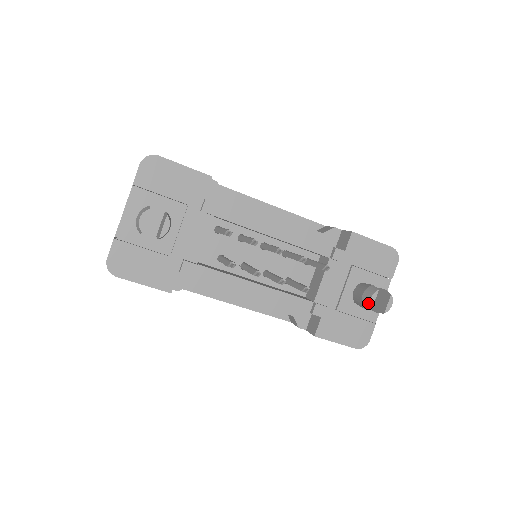
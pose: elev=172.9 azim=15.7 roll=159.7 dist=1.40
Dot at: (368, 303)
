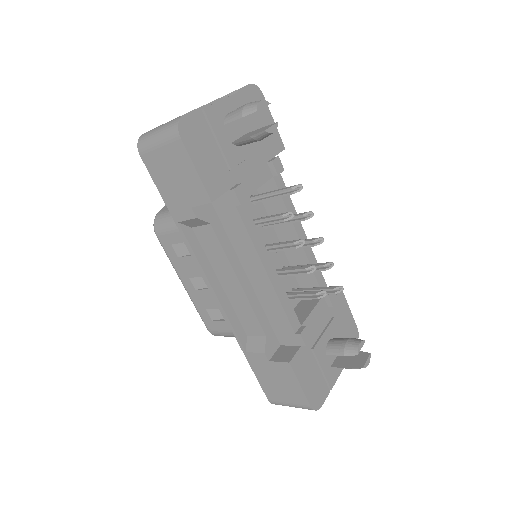
Dot at: (355, 348)
